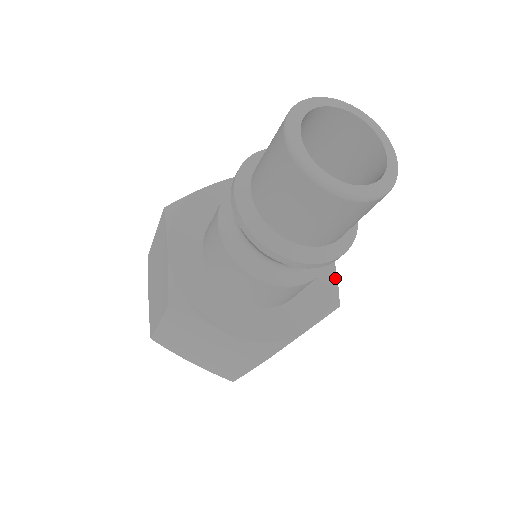
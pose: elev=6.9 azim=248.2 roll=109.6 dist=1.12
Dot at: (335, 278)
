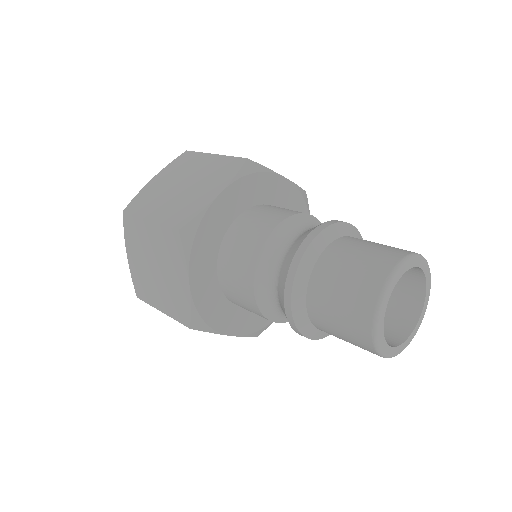
Dot at: occluded
